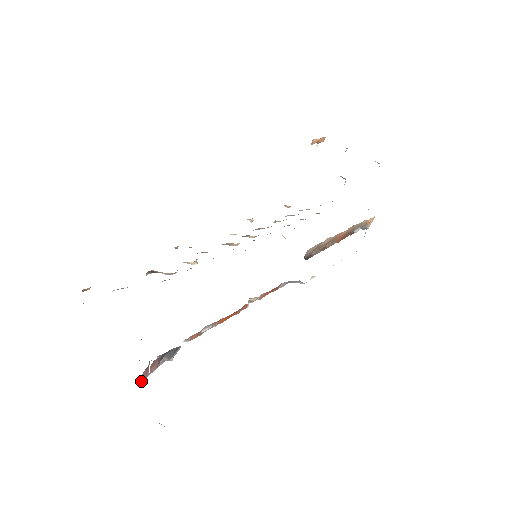
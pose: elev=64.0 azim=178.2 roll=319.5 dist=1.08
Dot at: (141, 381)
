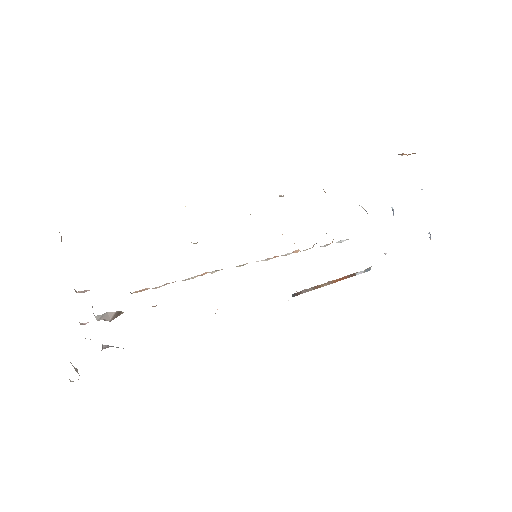
Dot at: occluded
